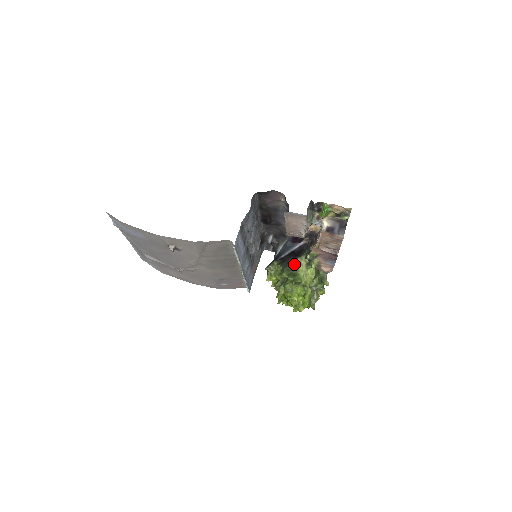
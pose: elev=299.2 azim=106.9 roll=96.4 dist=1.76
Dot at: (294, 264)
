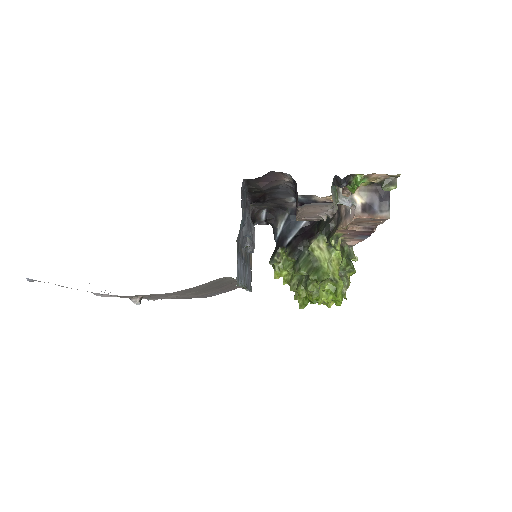
Dot at: (311, 252)
